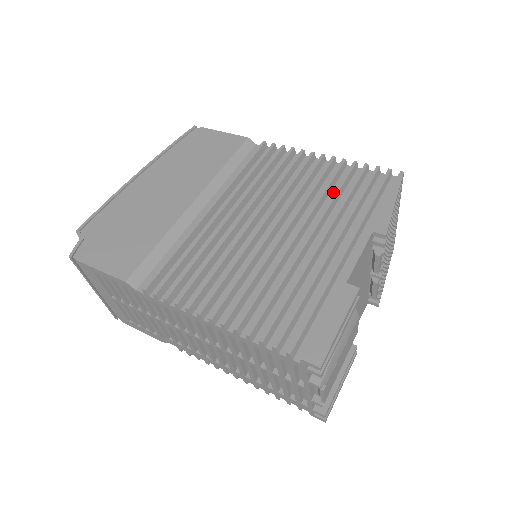
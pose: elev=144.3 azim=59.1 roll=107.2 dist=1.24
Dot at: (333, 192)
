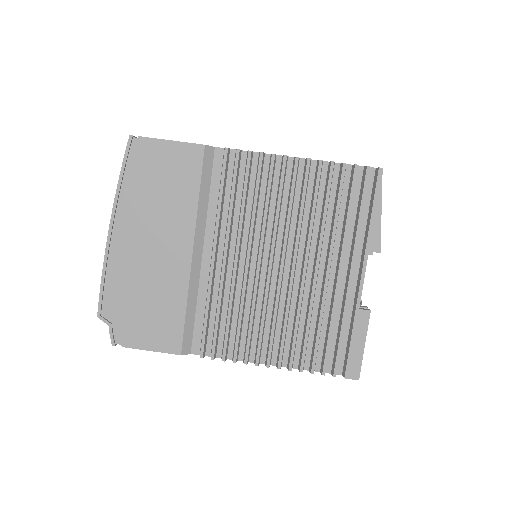
Dot at: (319, 203)
